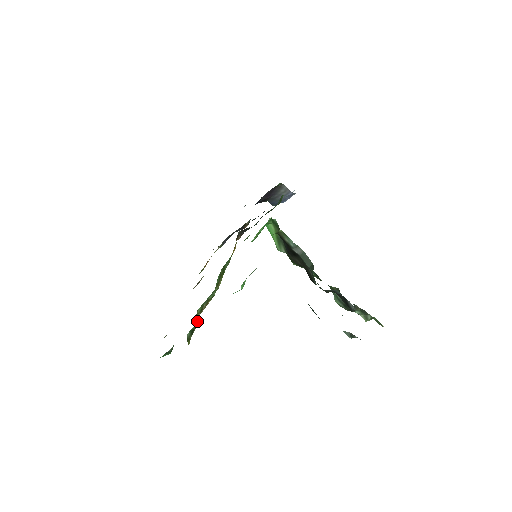
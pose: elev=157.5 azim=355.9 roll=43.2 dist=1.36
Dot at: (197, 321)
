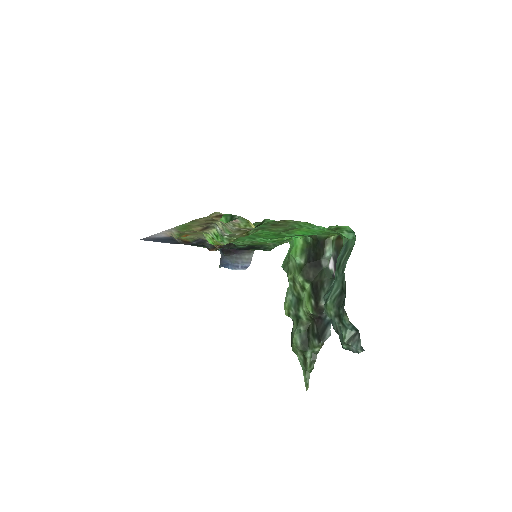
Dot at: occluded
